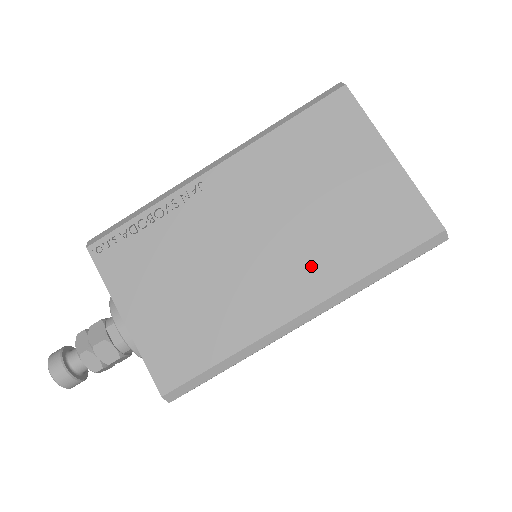
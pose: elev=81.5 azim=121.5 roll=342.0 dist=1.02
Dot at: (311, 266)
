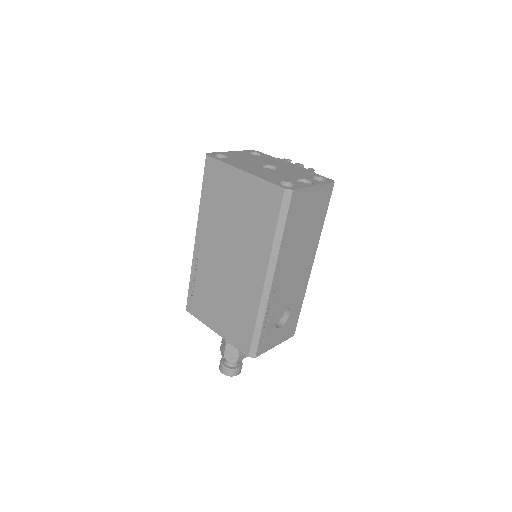
Dot at: (253, 253)
